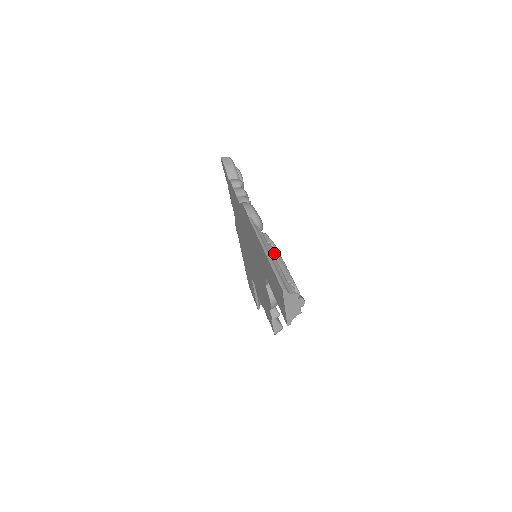
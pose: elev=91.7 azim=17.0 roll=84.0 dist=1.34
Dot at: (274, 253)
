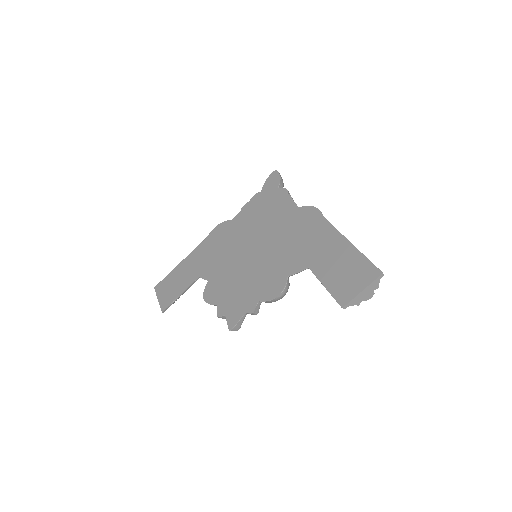
Dot at: occluded
